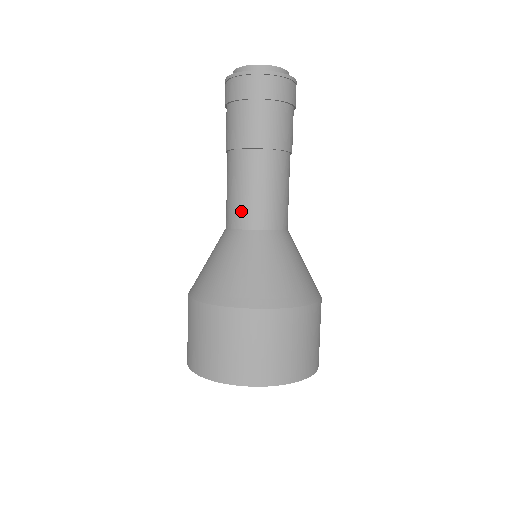
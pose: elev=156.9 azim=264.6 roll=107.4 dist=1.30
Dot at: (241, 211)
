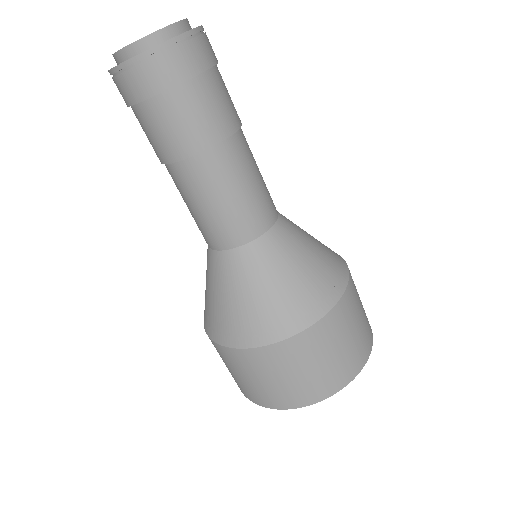
Dot at: (235, 225)
